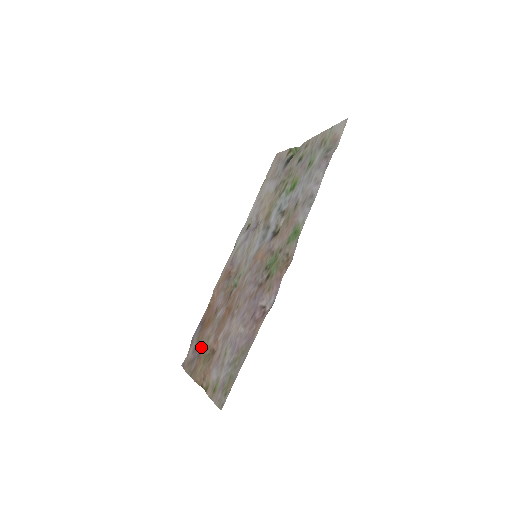
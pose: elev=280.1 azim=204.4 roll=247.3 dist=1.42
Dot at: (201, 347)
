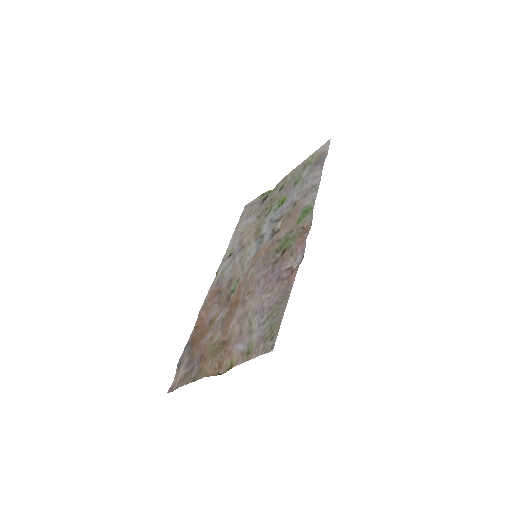
Dot at: (201, 352)
